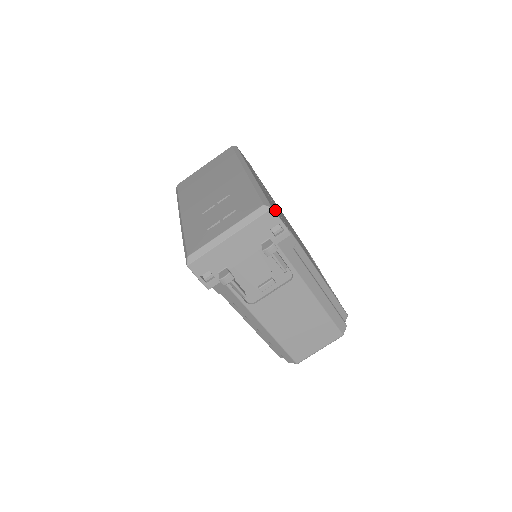
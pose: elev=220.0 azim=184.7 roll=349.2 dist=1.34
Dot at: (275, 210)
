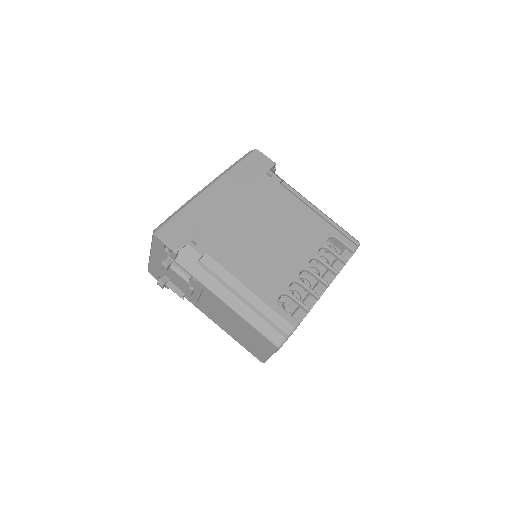
Dot at: (172, 232)
